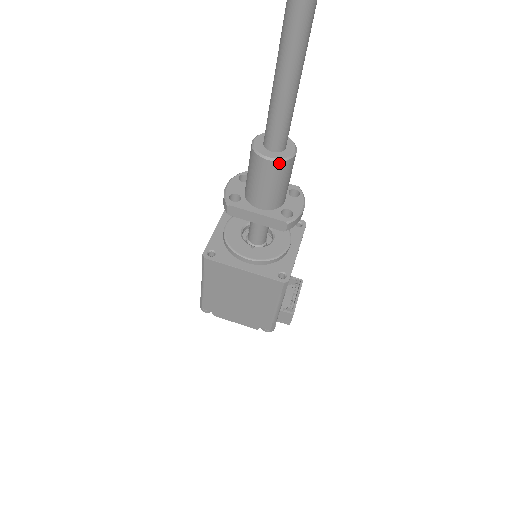
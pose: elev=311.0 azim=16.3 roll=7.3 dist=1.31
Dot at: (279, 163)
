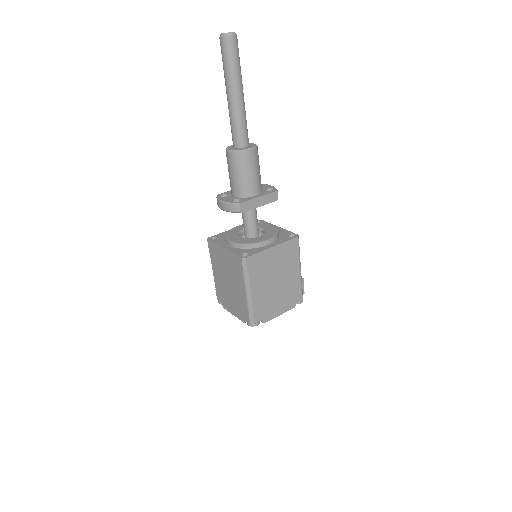
Dot at: (256, 149)
